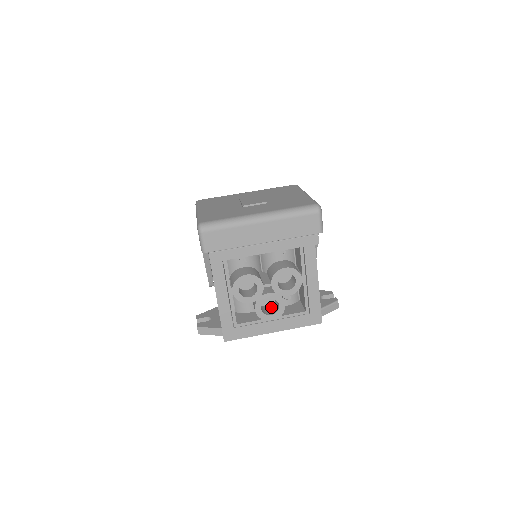
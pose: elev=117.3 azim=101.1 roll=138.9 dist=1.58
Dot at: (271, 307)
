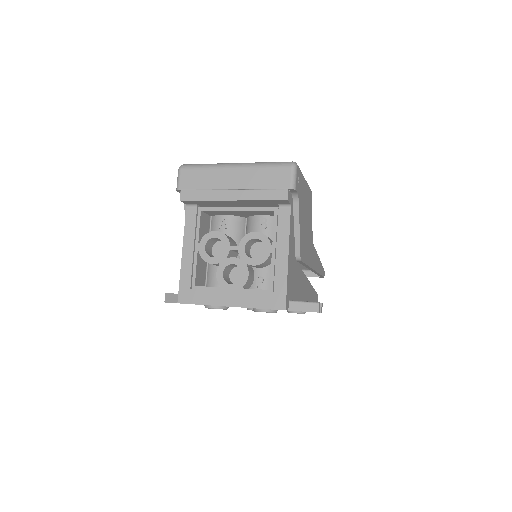
Dot at: occluded
